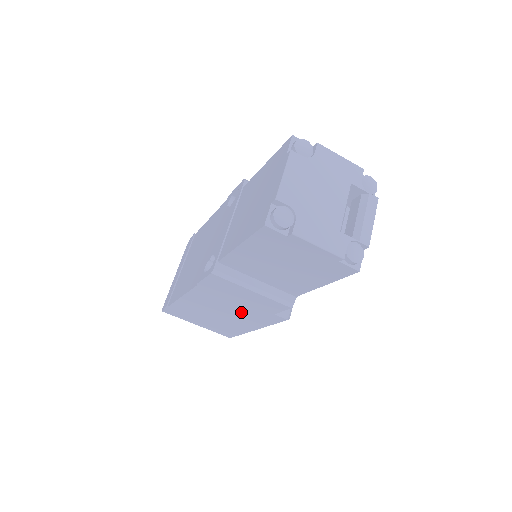
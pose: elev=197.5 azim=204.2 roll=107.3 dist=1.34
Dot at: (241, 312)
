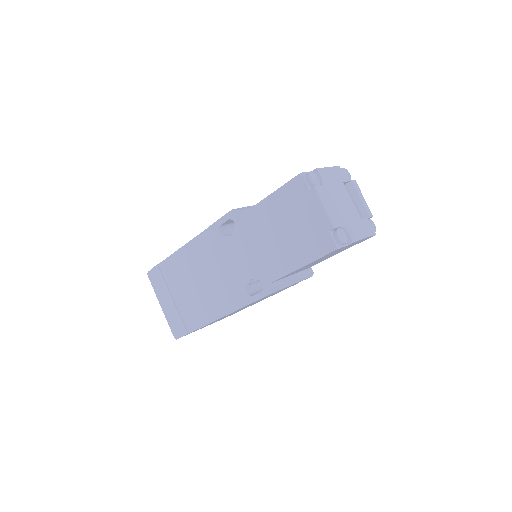
Dot at: occluded
